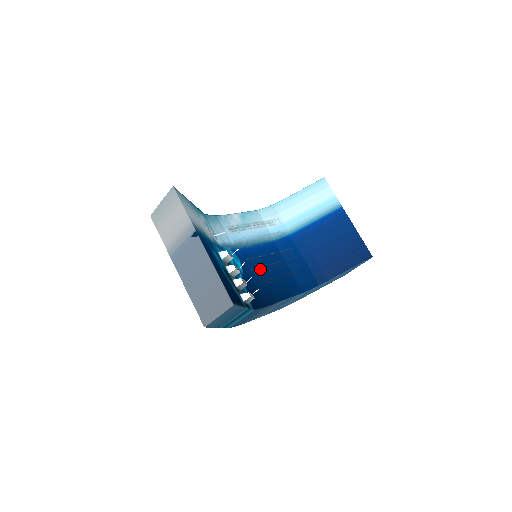
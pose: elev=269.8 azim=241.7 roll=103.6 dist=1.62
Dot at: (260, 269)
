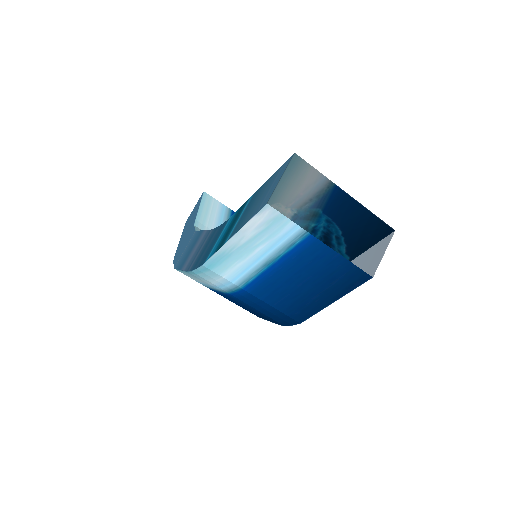
Dot at: occluded
